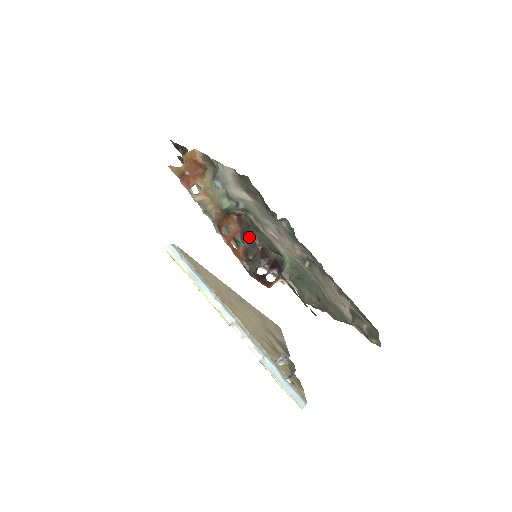
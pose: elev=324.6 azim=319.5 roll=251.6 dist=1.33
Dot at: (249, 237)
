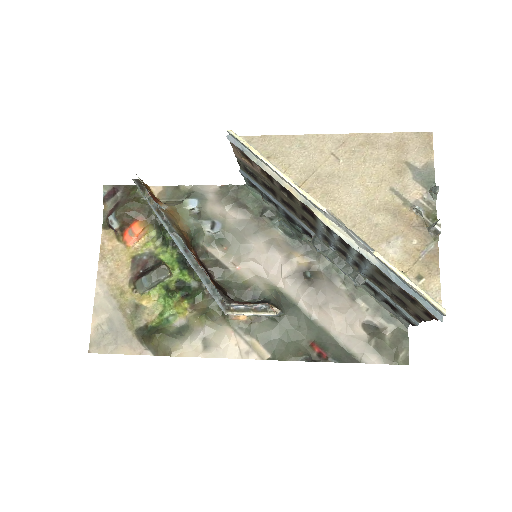
Dot at: occluded
